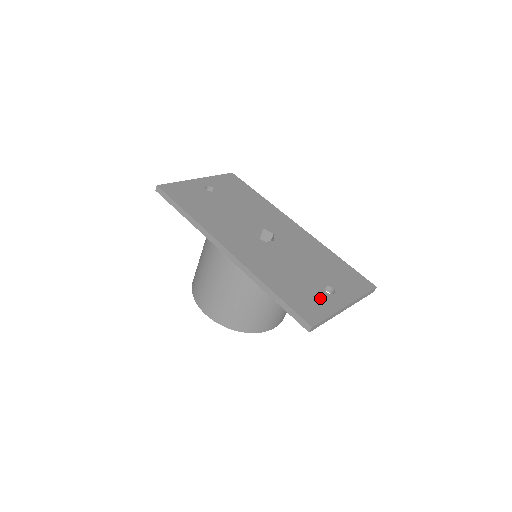
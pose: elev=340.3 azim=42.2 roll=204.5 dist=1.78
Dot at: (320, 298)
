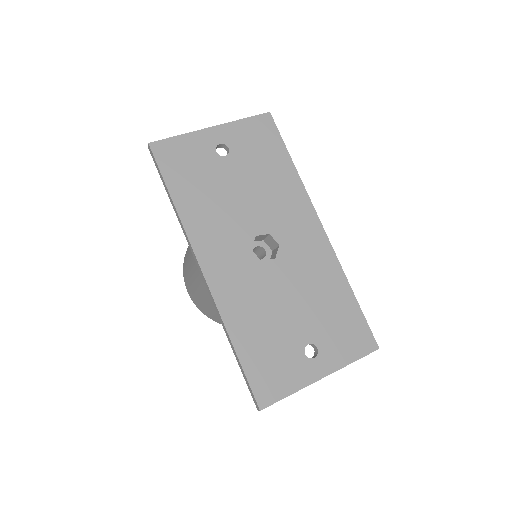
Dot at: (292, 365)
